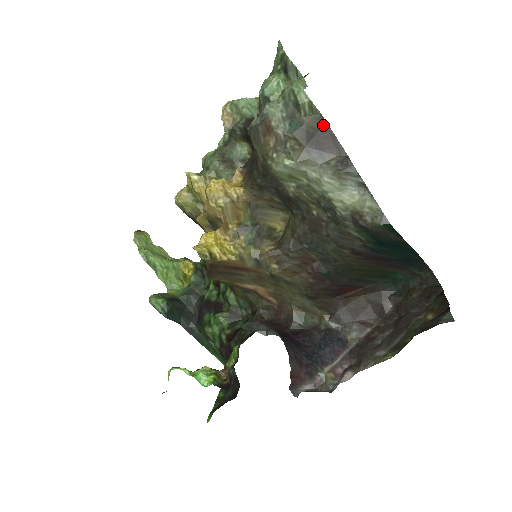
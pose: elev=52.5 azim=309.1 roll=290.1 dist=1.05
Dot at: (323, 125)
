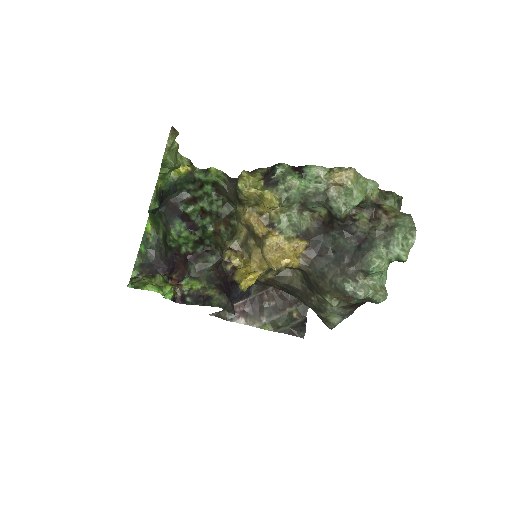
Dot at: occluded
